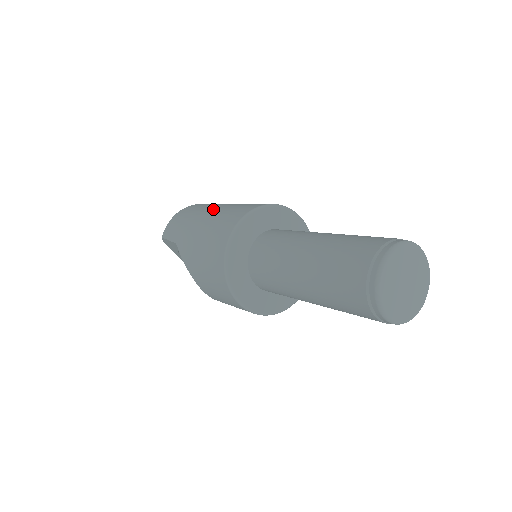
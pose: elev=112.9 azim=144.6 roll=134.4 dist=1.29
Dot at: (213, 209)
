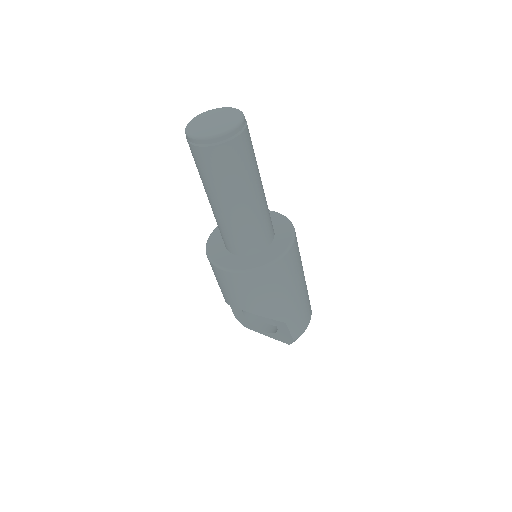
Dot at: occluded
